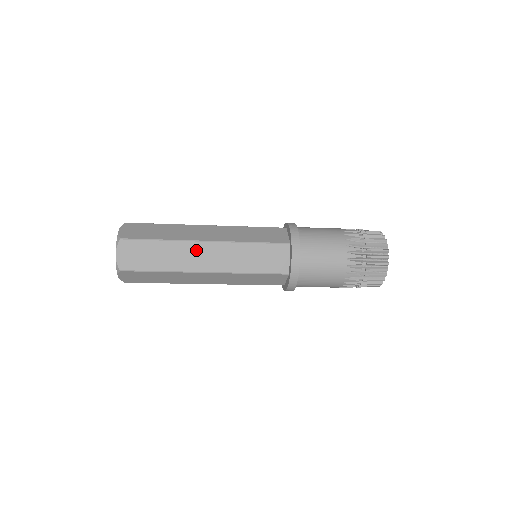
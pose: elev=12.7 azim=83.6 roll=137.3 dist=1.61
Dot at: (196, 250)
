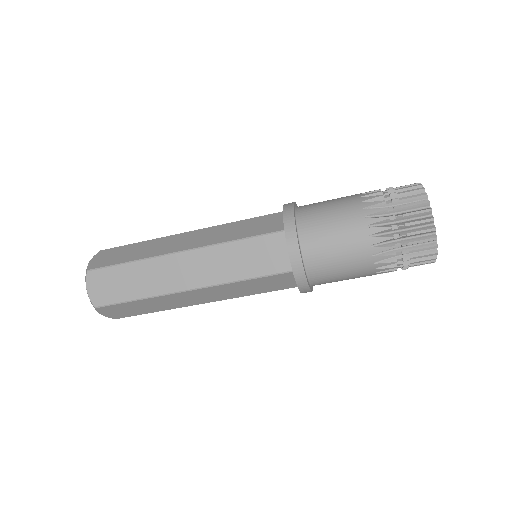
Dot at: (175, 239)
